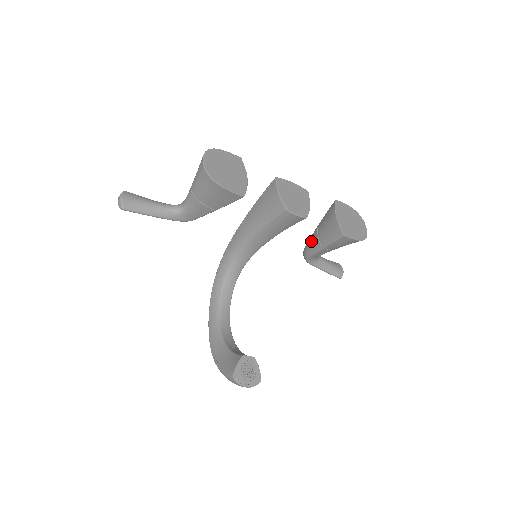
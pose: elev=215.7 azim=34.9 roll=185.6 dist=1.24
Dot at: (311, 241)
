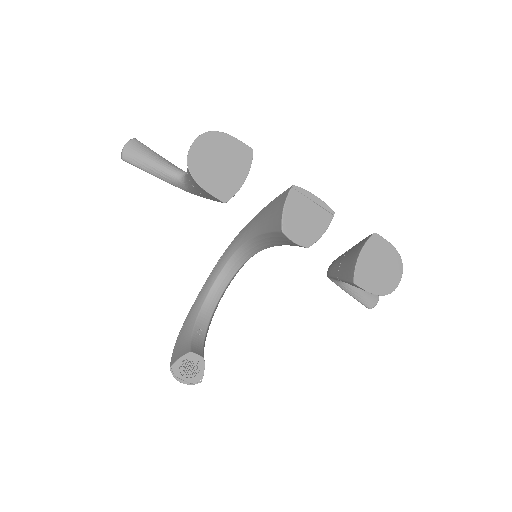
Dot at: (336, 262)
